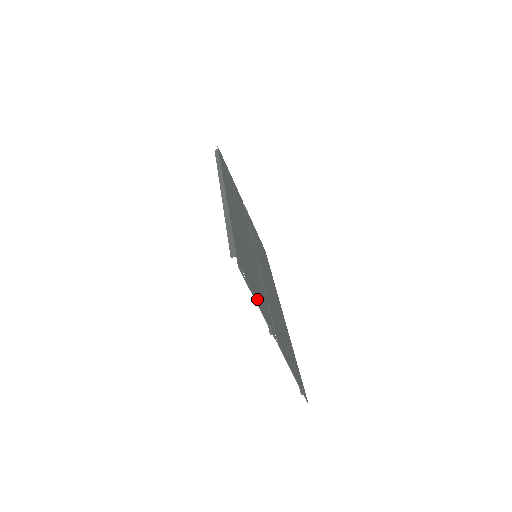
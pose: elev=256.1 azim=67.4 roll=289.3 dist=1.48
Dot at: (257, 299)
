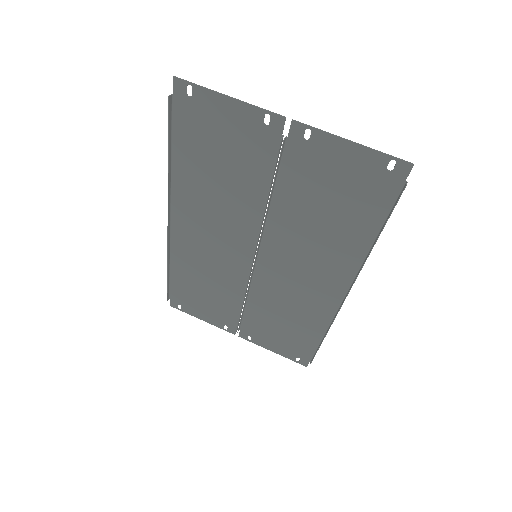
Dot at: (227, 108)
